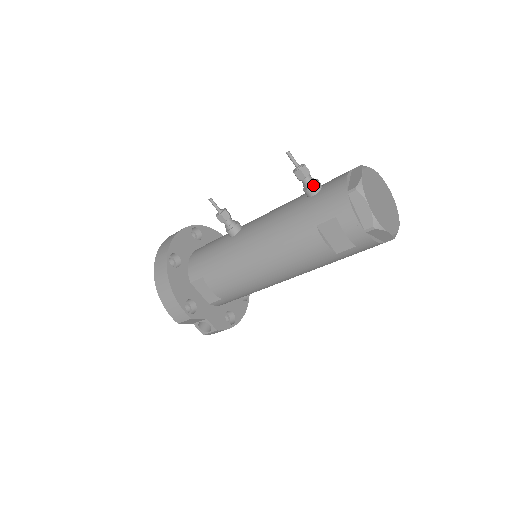
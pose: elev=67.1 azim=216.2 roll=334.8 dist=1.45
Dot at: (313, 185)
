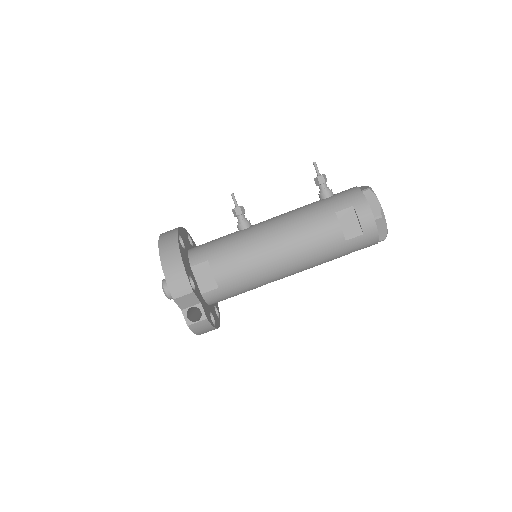
Dot at: occluded
